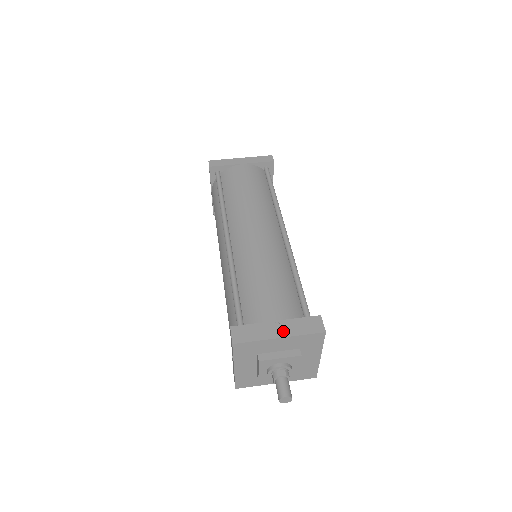
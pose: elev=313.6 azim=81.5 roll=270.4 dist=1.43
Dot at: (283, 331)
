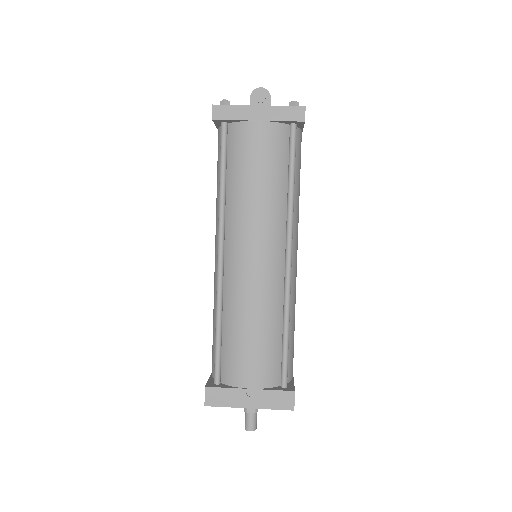
Dot at: (254, 402)
